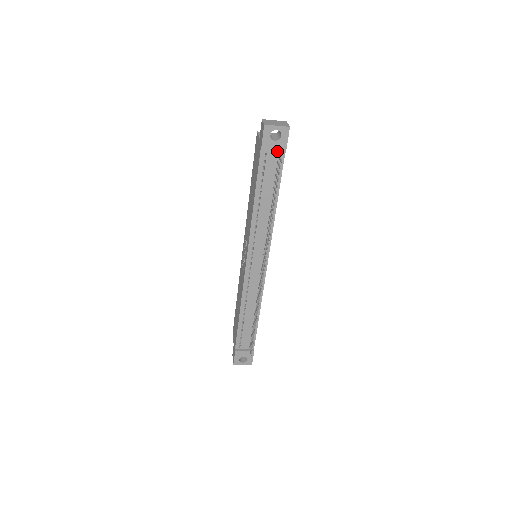
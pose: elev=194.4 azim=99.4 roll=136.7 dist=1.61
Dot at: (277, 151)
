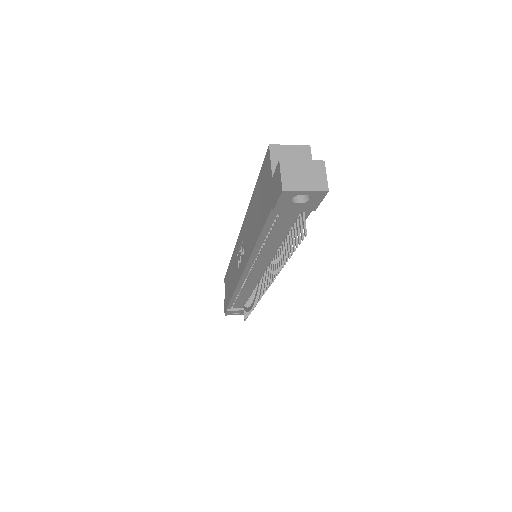
Dot at: (300, 210)
